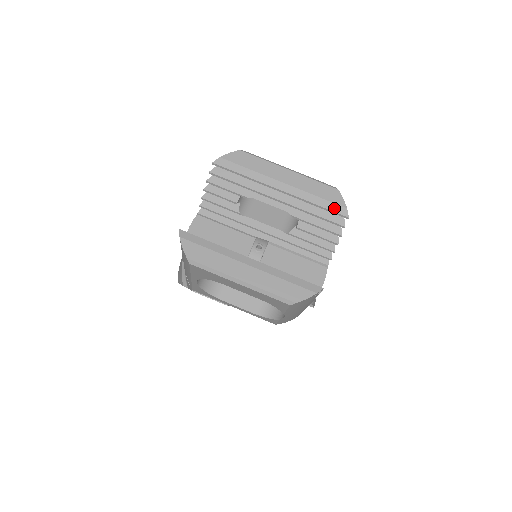
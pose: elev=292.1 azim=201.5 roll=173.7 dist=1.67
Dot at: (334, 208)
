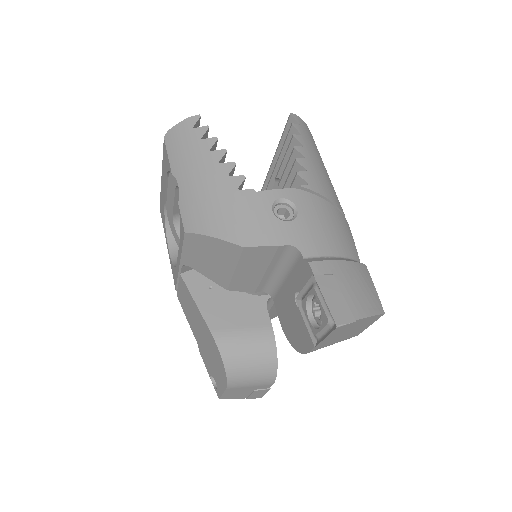
Dot at: occluded
